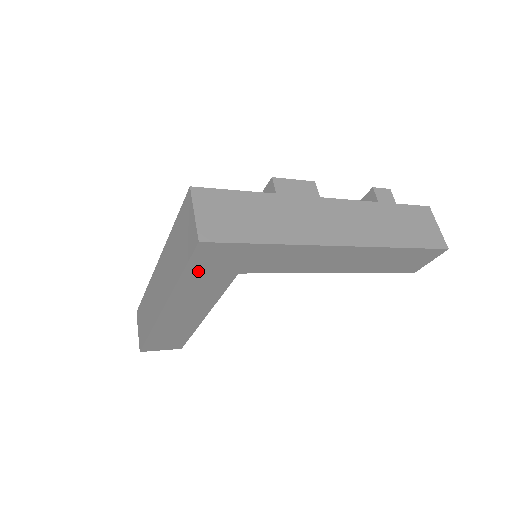
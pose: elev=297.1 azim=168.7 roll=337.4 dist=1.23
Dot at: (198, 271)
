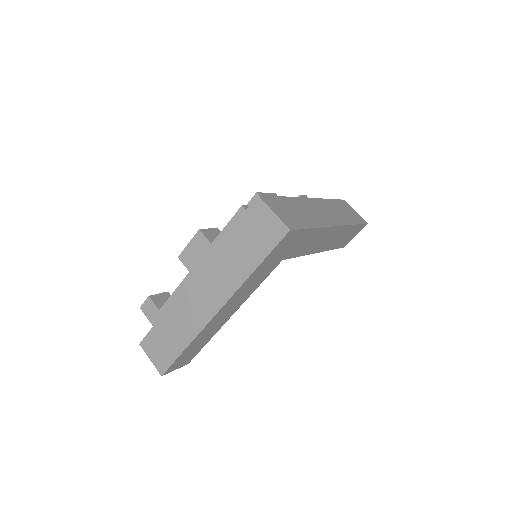
Dot at: (268, 261)
